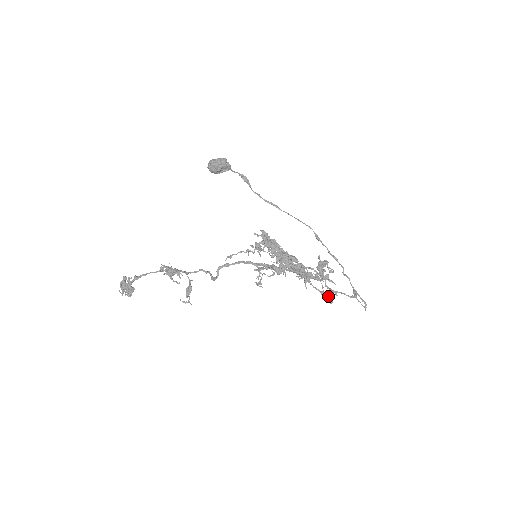
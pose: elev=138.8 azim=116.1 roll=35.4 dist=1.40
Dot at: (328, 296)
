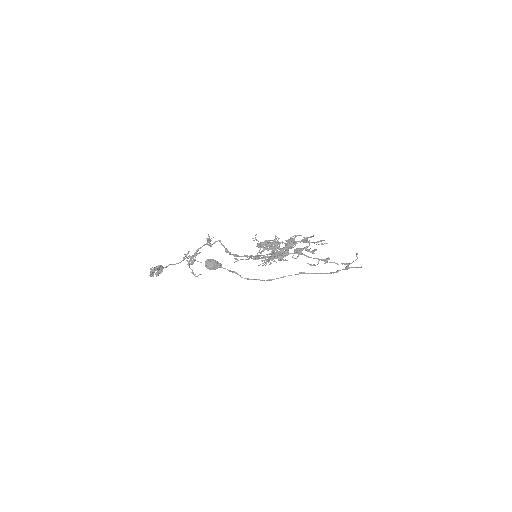
Dot at: (324, 259)
